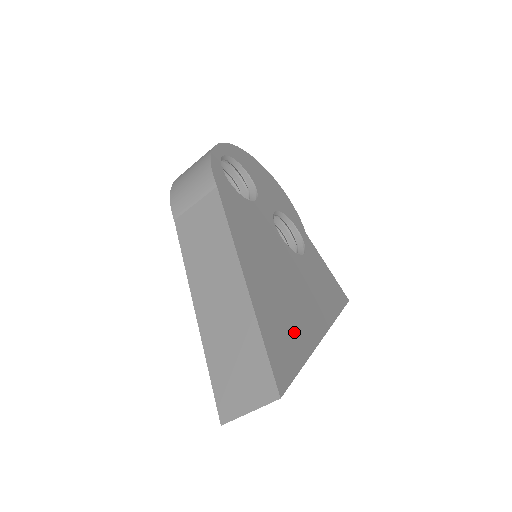
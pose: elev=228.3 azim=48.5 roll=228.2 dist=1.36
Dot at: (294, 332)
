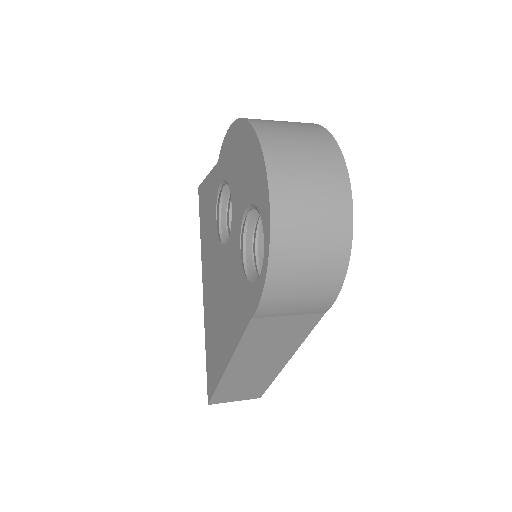
Dot at: occluded
